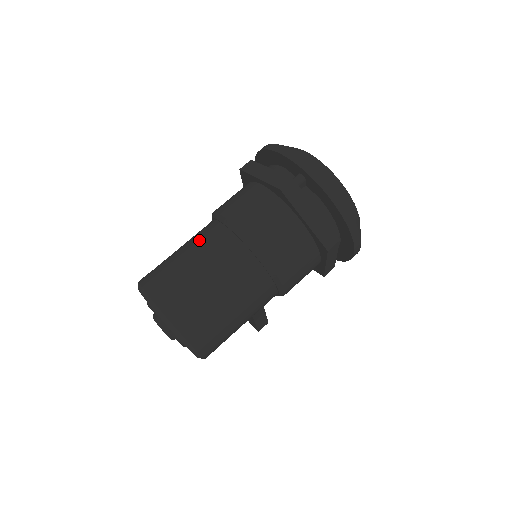
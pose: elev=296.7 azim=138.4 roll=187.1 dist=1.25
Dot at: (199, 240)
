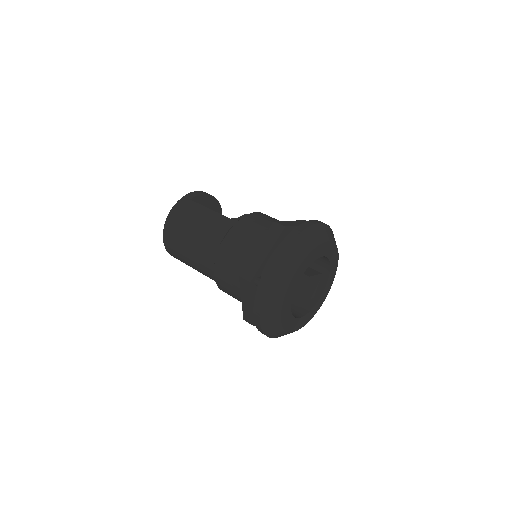
Dot at: (211, 225)
